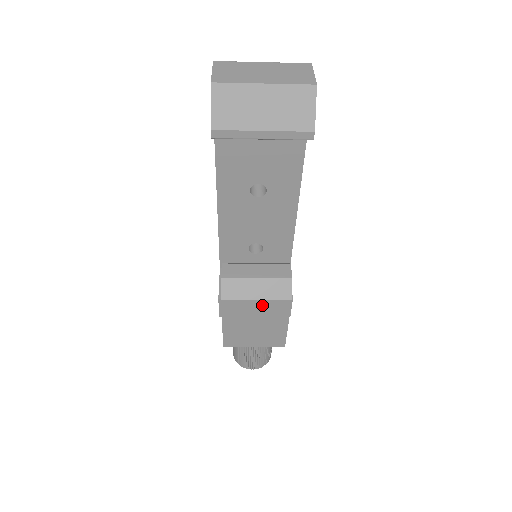
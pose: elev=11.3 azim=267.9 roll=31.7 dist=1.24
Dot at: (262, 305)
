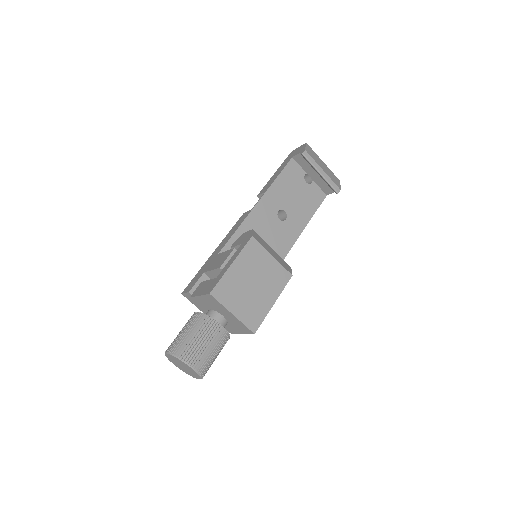
Dot at: (272, 265)
